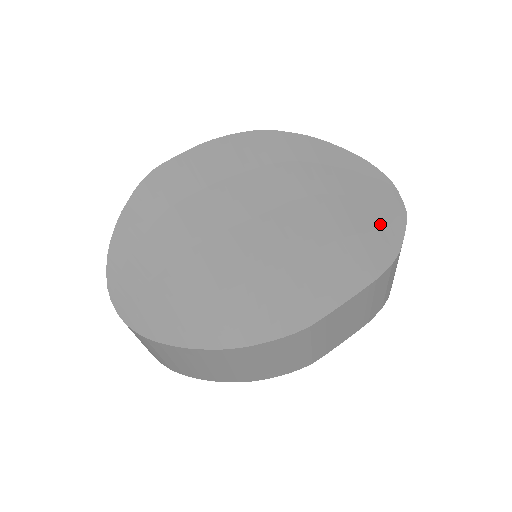
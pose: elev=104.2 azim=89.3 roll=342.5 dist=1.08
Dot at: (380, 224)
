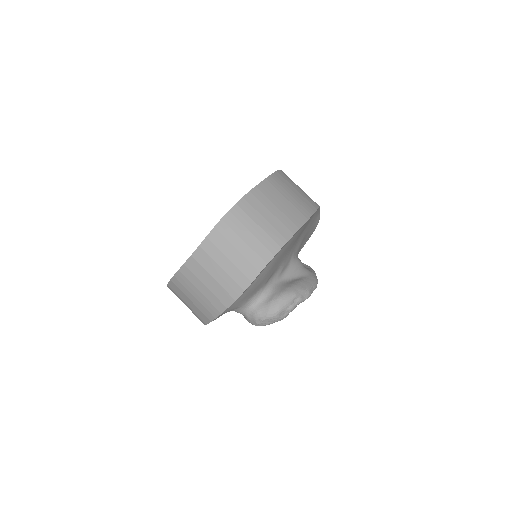
Dot at: occluded
